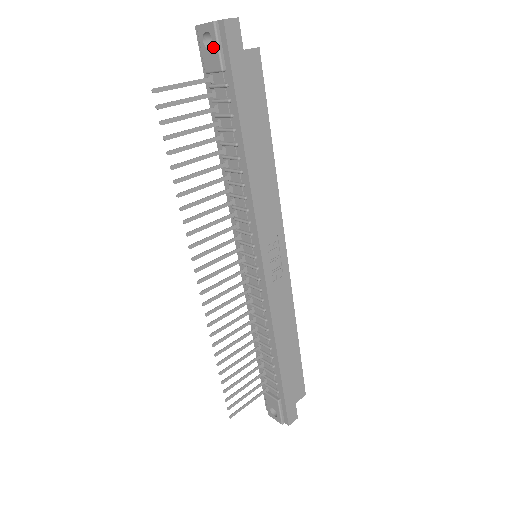
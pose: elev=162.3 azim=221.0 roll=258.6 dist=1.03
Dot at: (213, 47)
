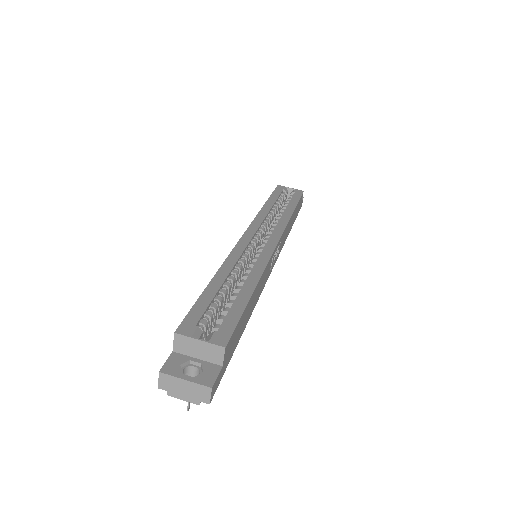
Dot at: occluded
